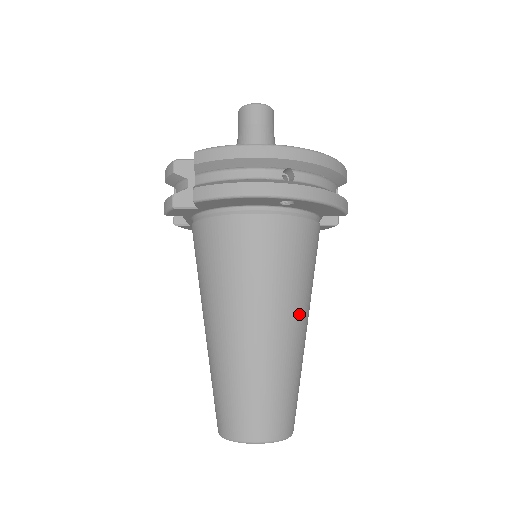
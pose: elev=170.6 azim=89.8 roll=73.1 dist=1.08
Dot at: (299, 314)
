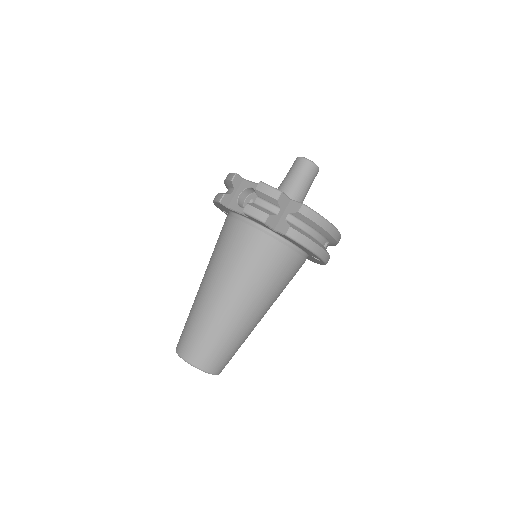
Dot at: occluded
